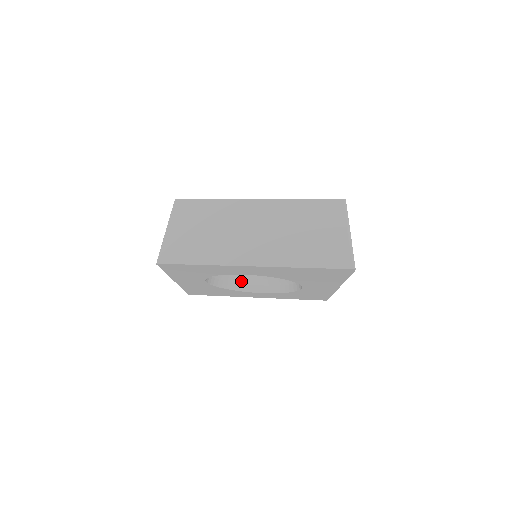
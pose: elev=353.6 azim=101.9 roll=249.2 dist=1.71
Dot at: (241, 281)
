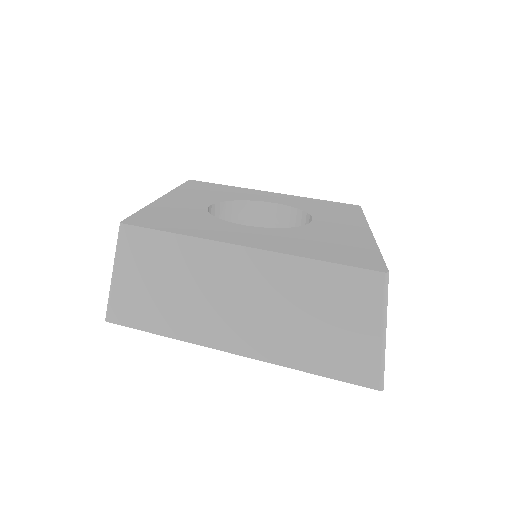
Dot at: occluded
